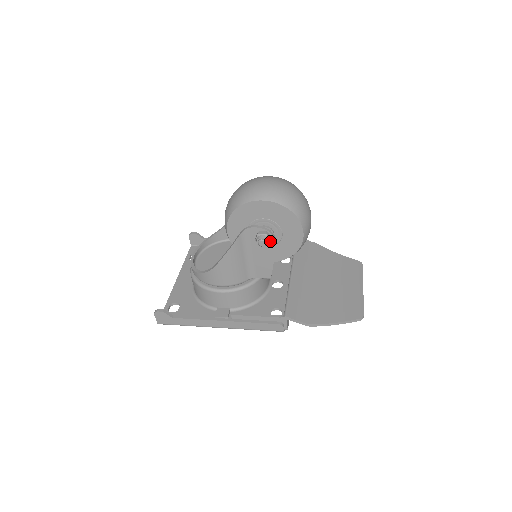
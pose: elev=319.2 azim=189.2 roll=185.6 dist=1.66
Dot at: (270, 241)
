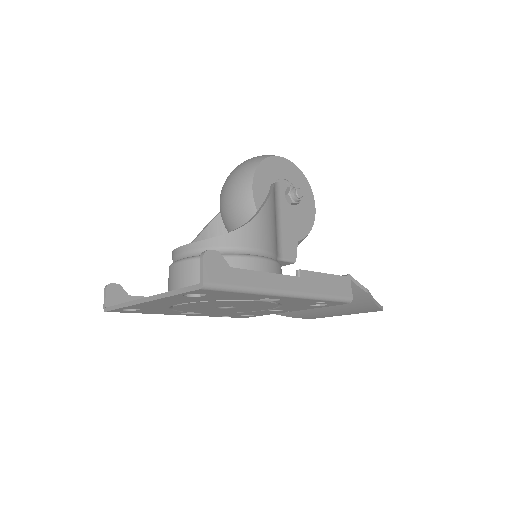
Dot at: (301, 198)
